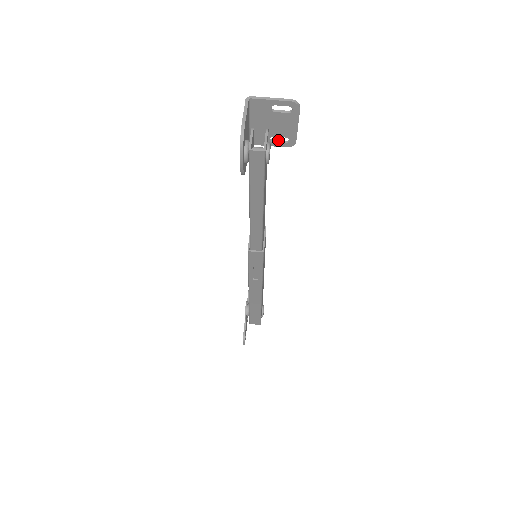
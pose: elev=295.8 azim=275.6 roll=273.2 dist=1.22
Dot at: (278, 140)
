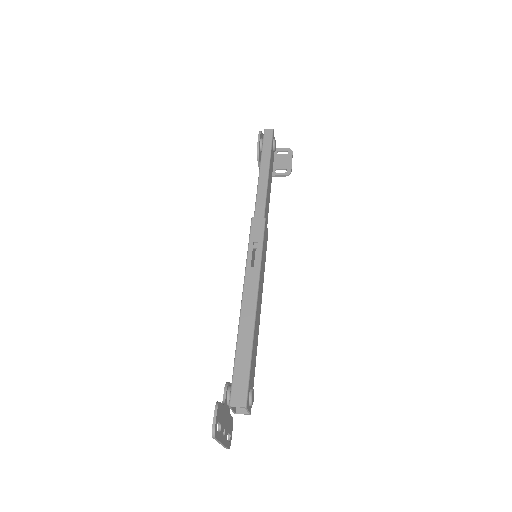
Dot at: (280, 174)
